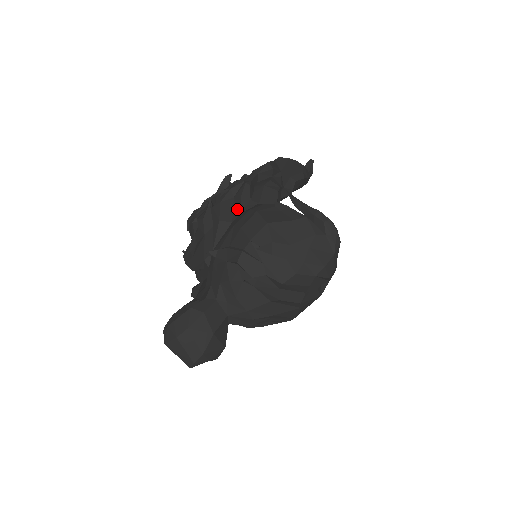
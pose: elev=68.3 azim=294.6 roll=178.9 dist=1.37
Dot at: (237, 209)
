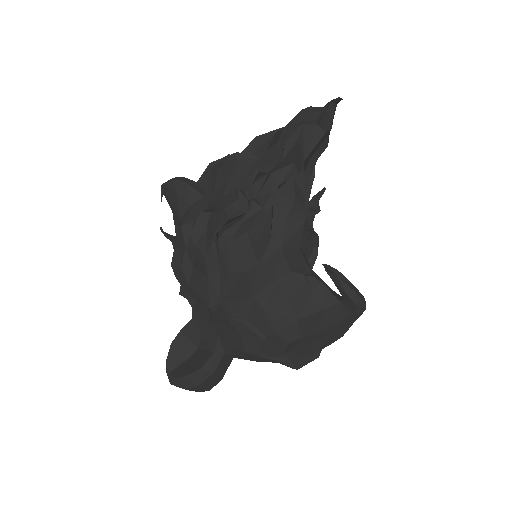
Dot at: (252, 255)
